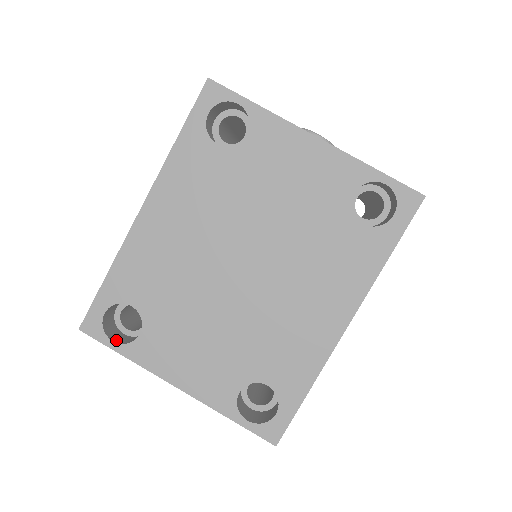
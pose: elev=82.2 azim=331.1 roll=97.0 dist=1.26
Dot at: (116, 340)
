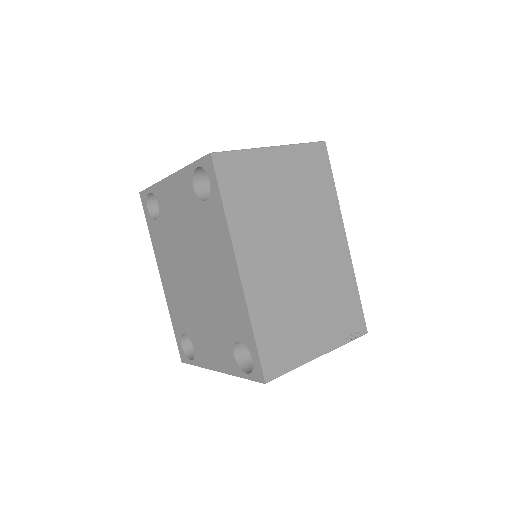
Dot at: occluded
